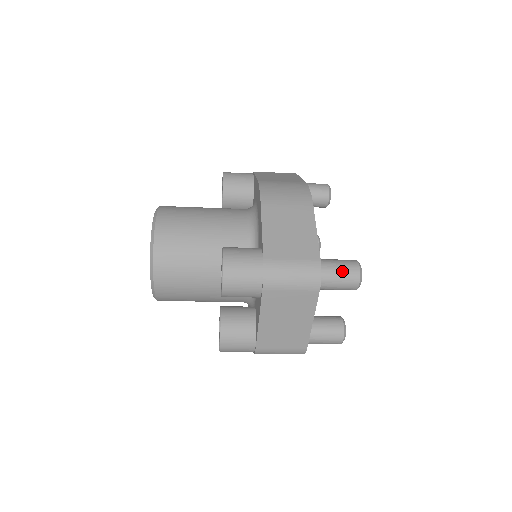
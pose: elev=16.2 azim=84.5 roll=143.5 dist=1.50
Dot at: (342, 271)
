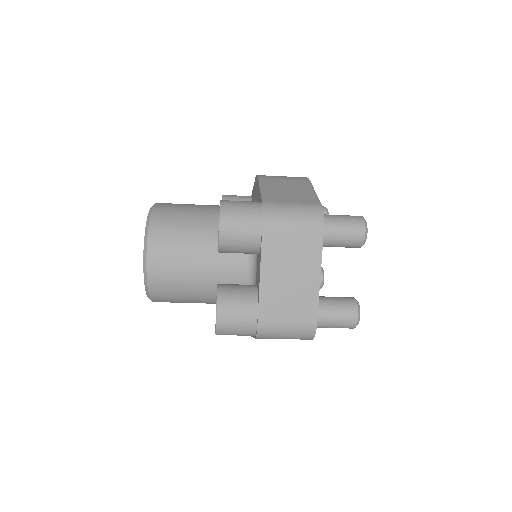
Dot at: (345, 219)
